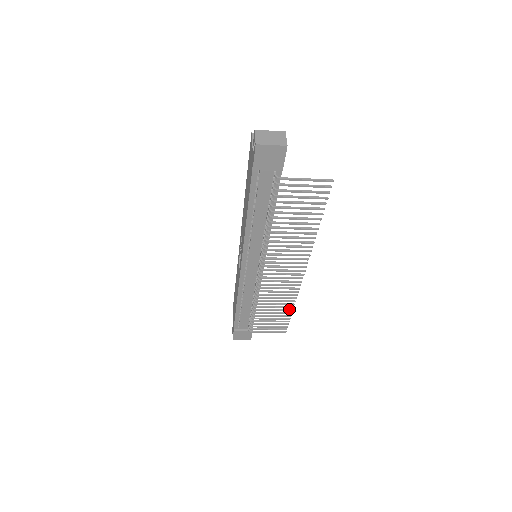
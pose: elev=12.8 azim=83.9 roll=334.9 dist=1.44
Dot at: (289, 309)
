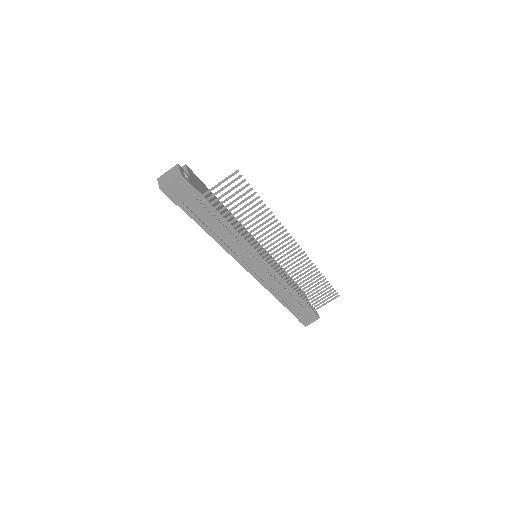
Dot at: (320, 277)
